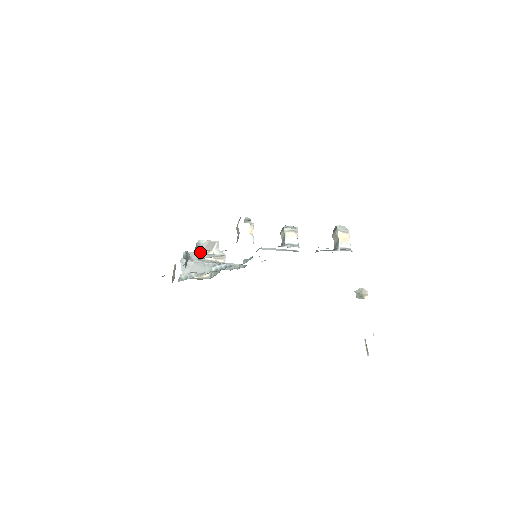
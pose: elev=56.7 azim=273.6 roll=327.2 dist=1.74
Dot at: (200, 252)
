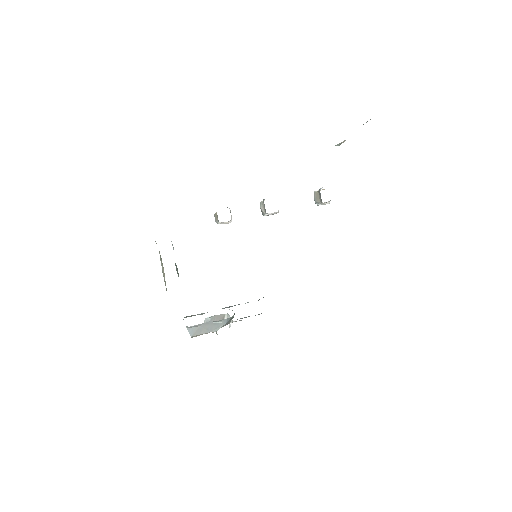
Dot at: occluded
